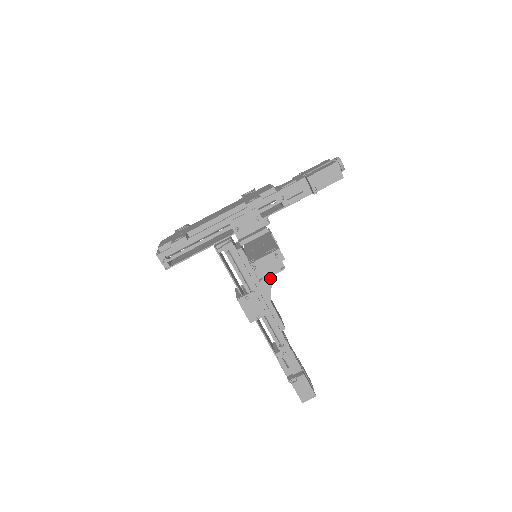
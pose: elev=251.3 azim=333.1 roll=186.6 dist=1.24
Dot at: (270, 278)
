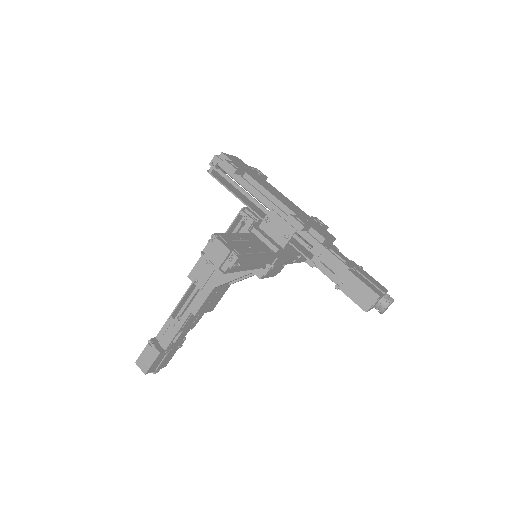
Dot at: (235, 277)
